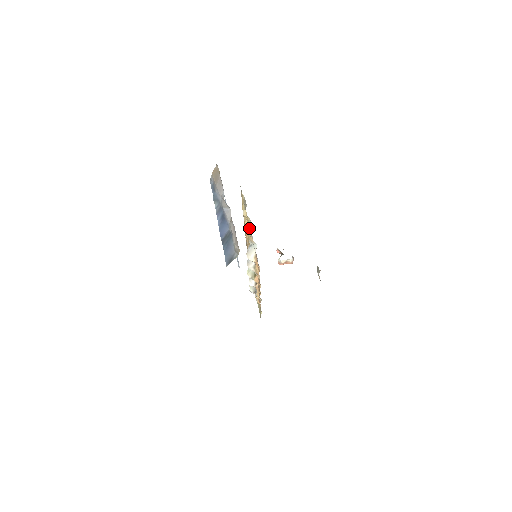
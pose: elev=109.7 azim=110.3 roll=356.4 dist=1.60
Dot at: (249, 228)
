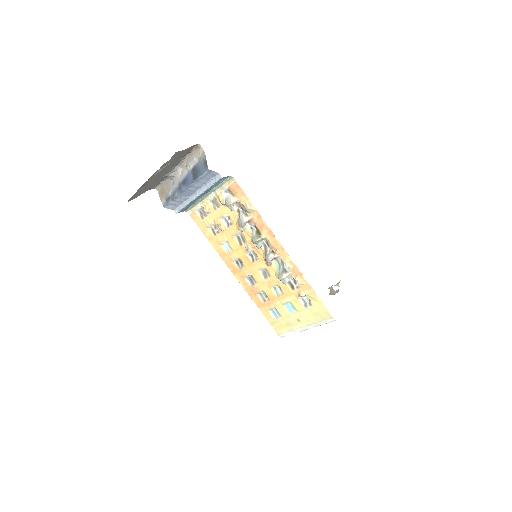
Dot at: (218, 211)
